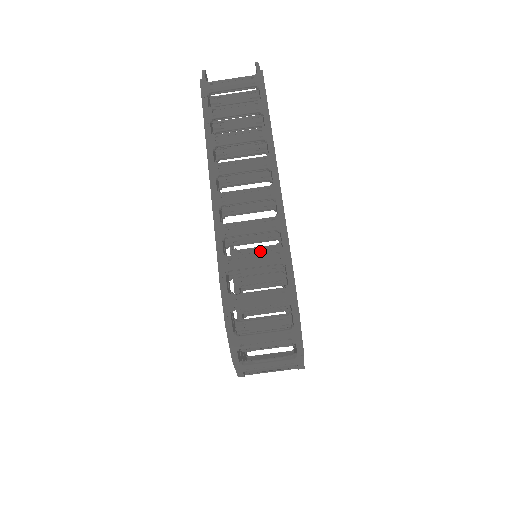
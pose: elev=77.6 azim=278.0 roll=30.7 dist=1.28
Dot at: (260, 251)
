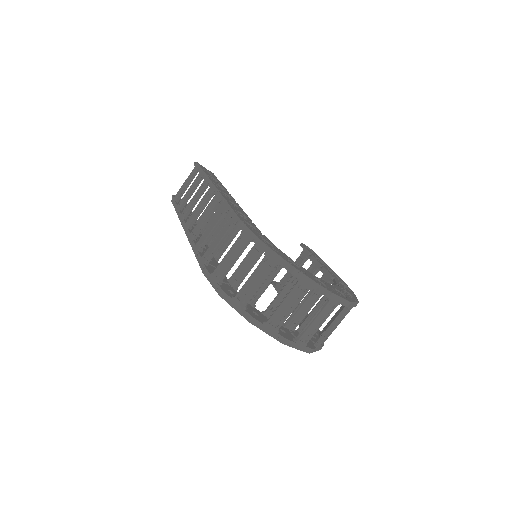
Dot at: occluded
